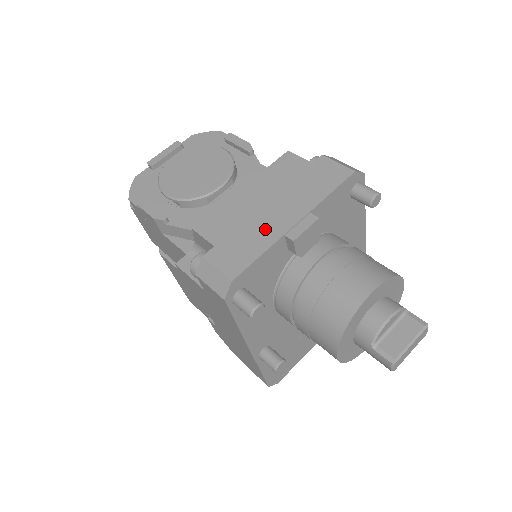
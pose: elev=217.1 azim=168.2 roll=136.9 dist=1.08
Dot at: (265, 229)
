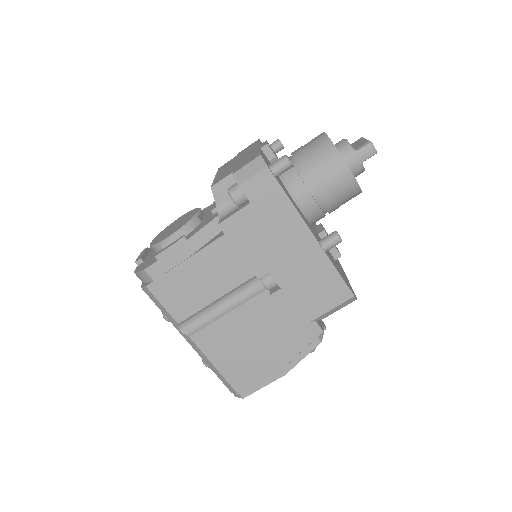
Dot at: (248, 156)
